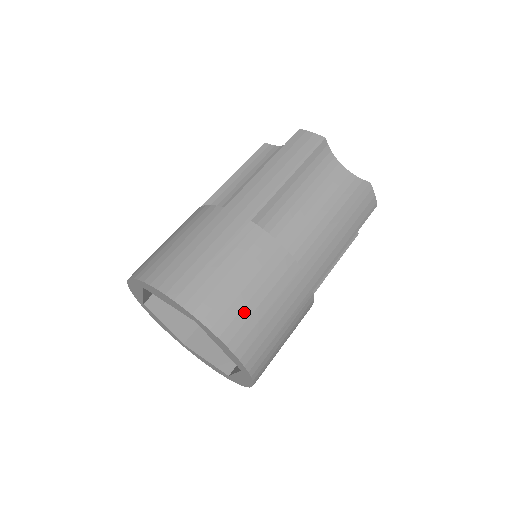
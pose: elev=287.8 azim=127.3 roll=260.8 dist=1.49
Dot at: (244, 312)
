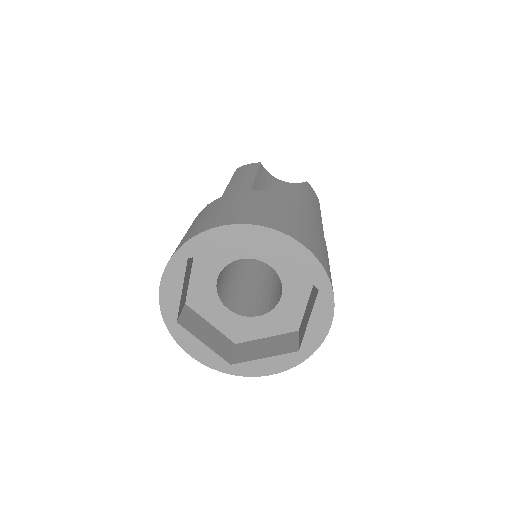
Dot at: (295, 226)
